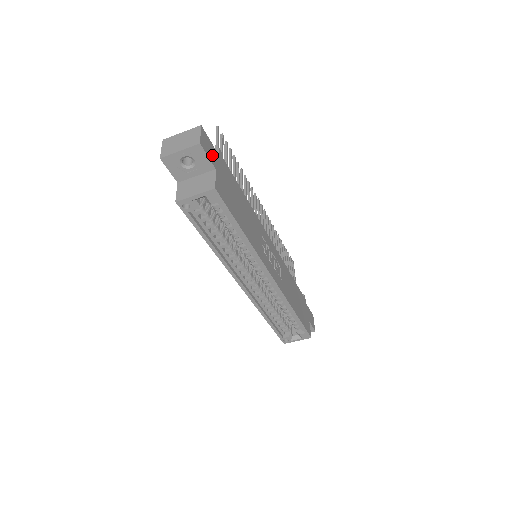
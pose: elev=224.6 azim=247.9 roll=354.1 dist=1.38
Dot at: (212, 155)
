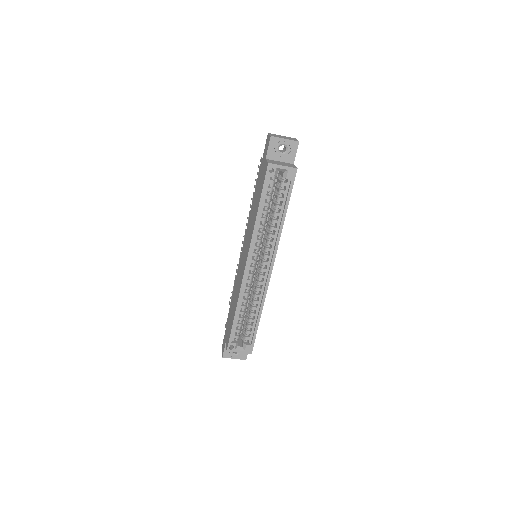
Dot at: occluded
